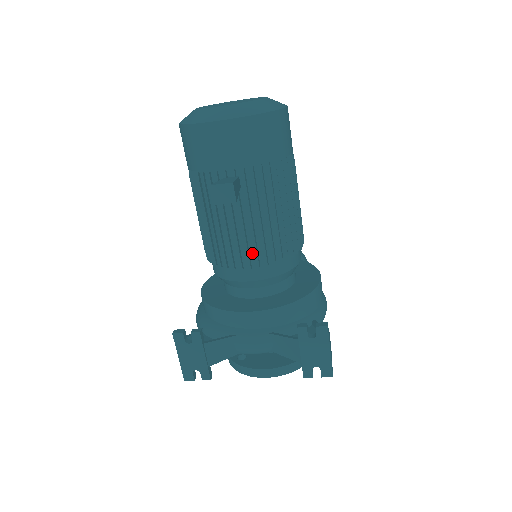
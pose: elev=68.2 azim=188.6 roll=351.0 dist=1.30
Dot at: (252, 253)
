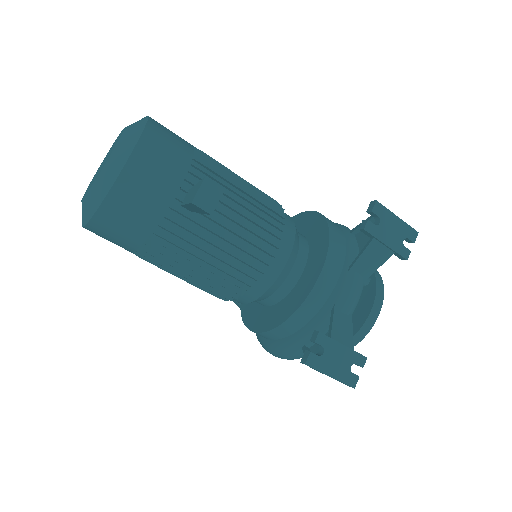
Dot at: (264, 237)
